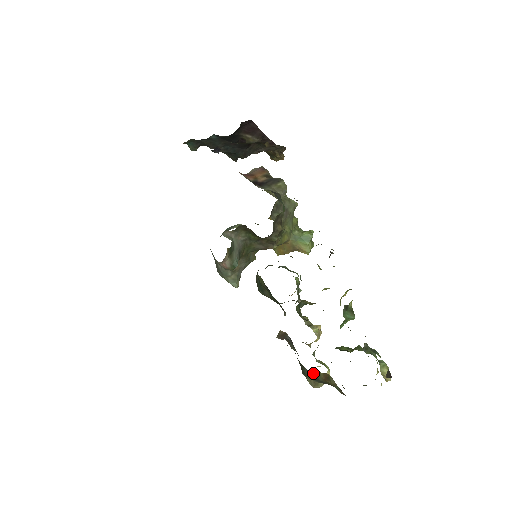
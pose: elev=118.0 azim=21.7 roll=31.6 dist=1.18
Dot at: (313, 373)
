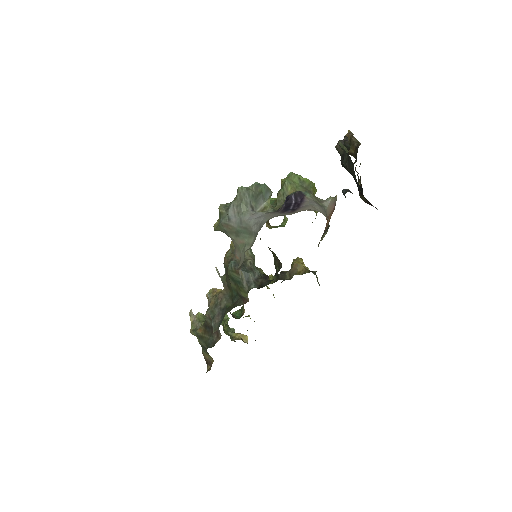
Dot at: (206, 350)
